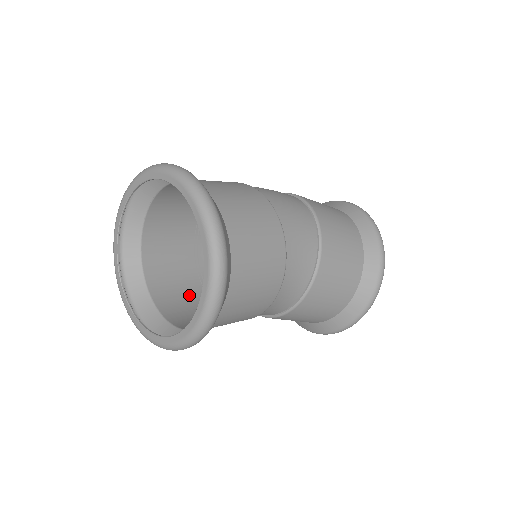
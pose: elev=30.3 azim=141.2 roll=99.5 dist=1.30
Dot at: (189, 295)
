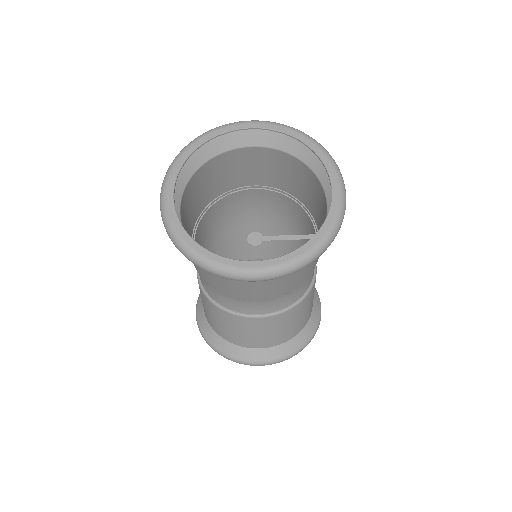
Dot at: occluded
